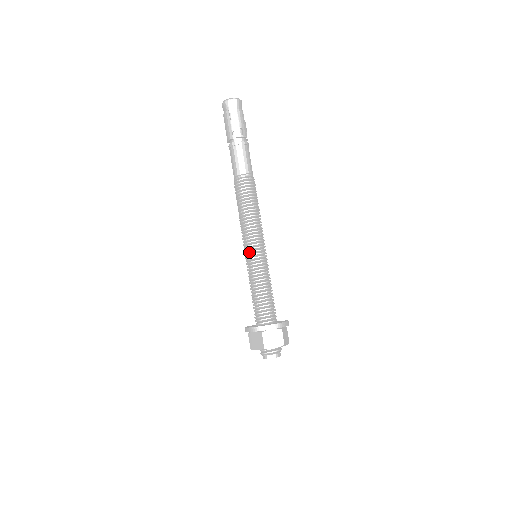
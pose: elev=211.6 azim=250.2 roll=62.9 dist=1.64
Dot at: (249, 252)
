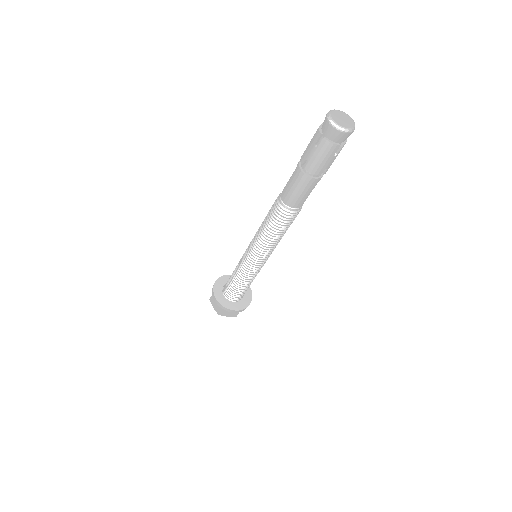
Dot at: (261, 264)
